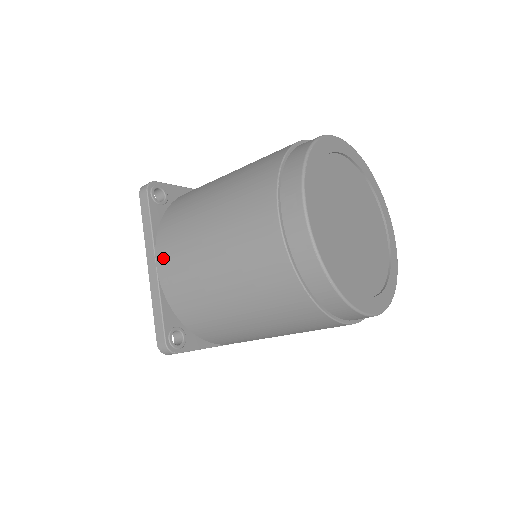
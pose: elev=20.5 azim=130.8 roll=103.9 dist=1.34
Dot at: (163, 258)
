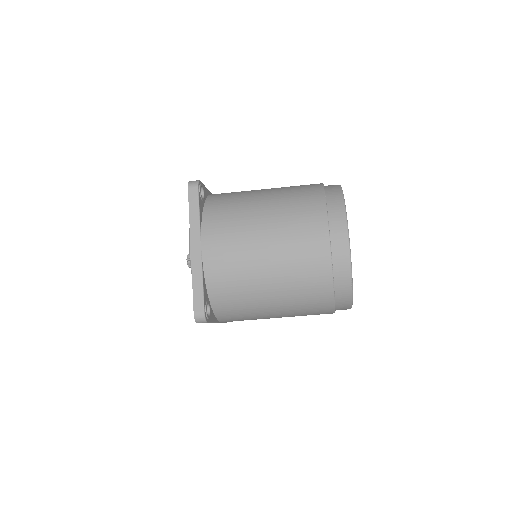
Dot at: (211, 244)
